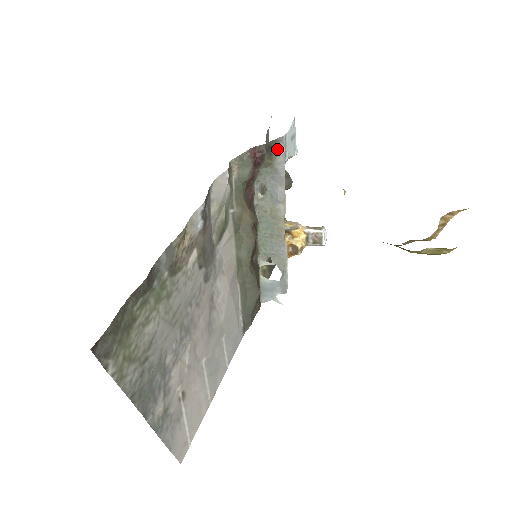
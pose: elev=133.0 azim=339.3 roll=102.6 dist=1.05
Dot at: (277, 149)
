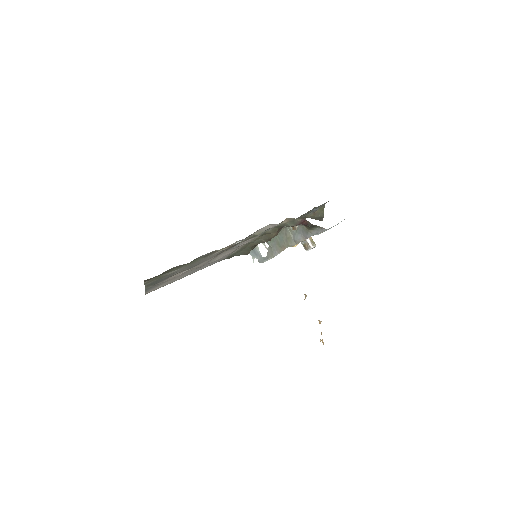
Dot at: (317, 229)
